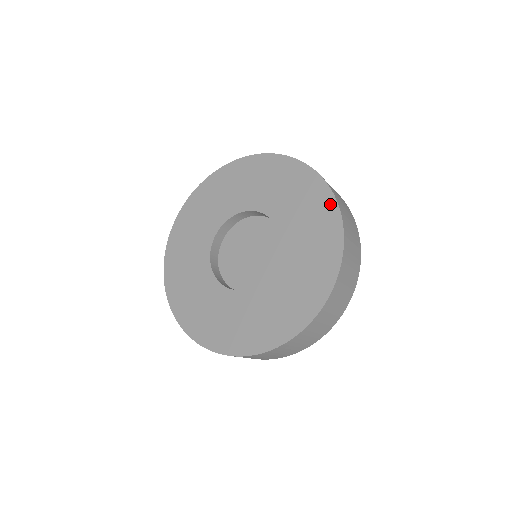
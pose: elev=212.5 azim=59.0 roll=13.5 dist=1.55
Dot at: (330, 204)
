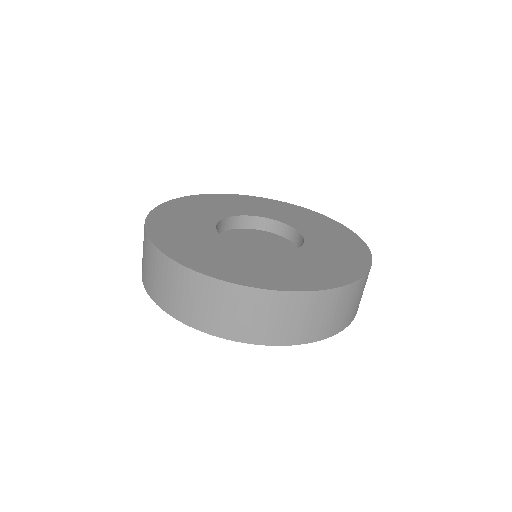
Dot at: (360, 244)
